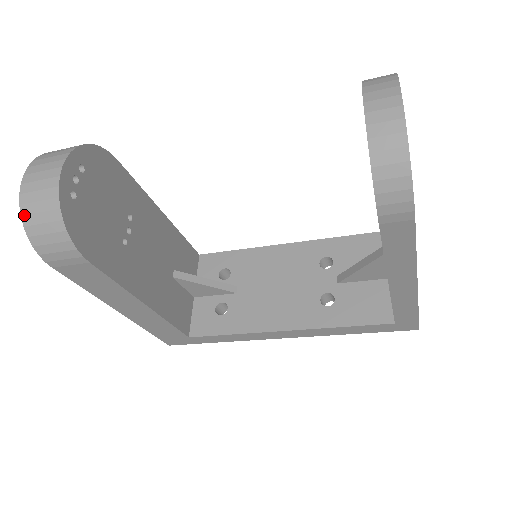
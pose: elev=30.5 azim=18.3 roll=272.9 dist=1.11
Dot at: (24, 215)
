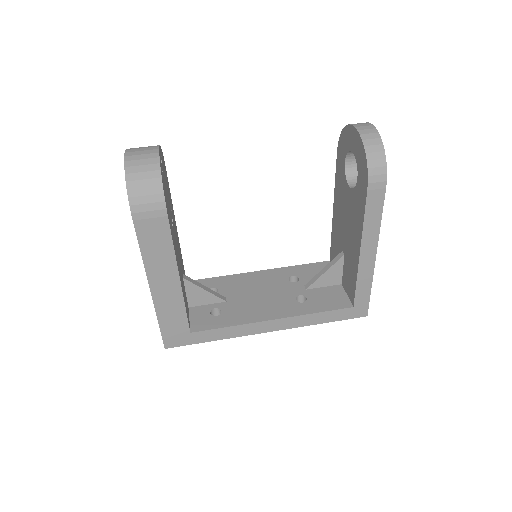
Dot at: (128, 173)
